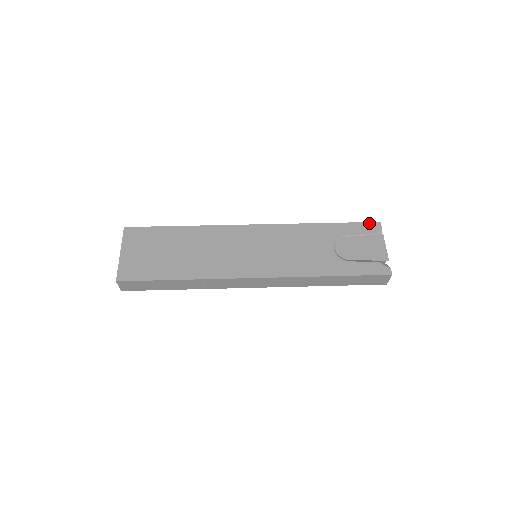
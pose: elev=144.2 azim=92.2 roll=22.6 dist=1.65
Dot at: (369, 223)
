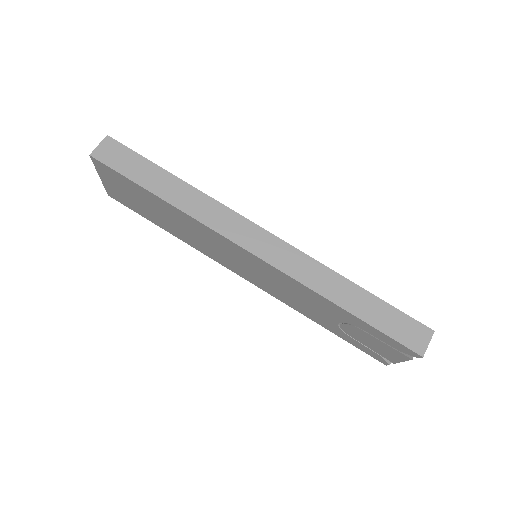
Dot at: (405, 348)
